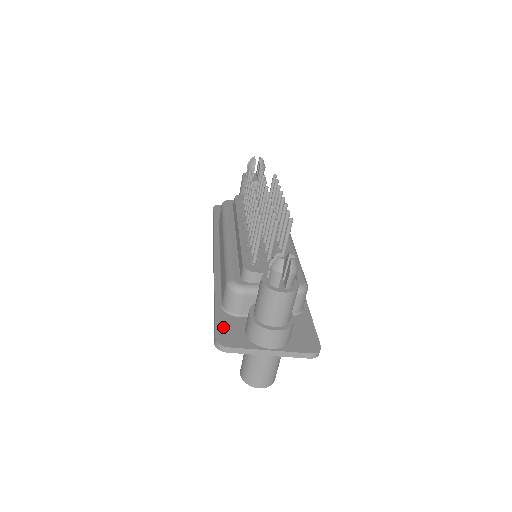
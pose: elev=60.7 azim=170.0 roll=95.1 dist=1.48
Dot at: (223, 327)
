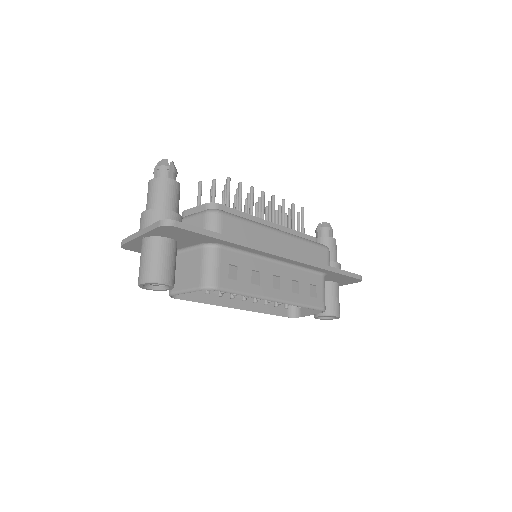
Dot at: occluded
